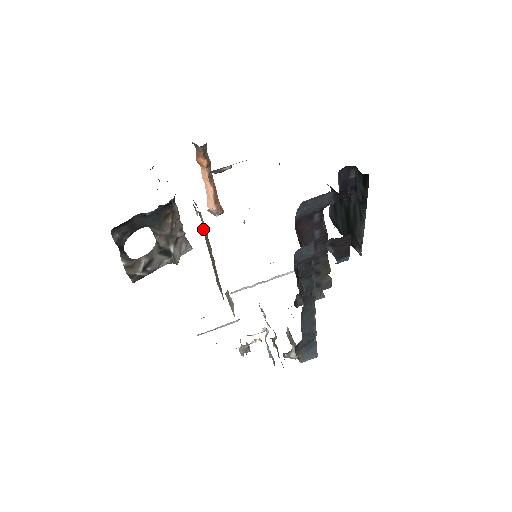
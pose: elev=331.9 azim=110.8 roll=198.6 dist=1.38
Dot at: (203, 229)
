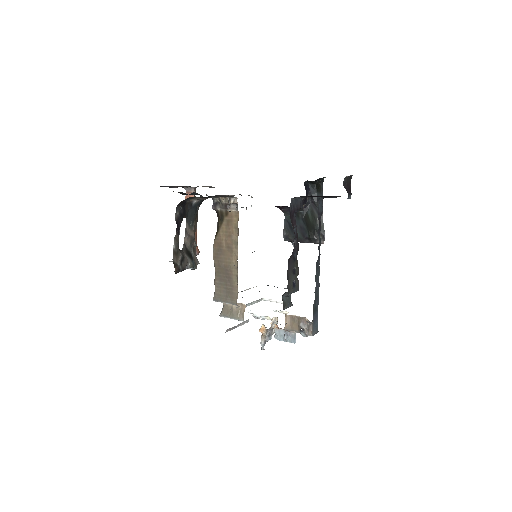
Dot at: (221, 231)
